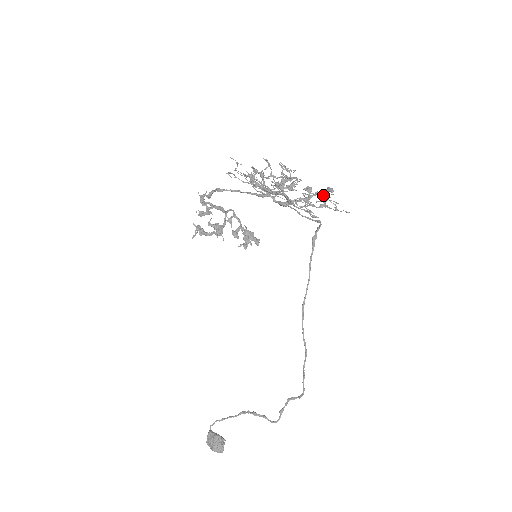
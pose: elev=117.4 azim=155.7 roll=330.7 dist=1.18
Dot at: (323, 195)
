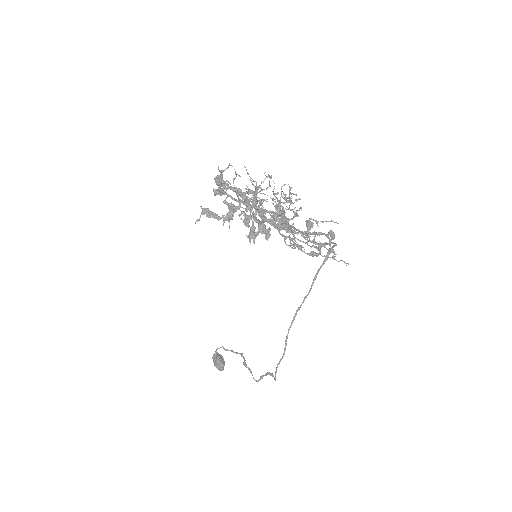
Dot at: (319, 241)
